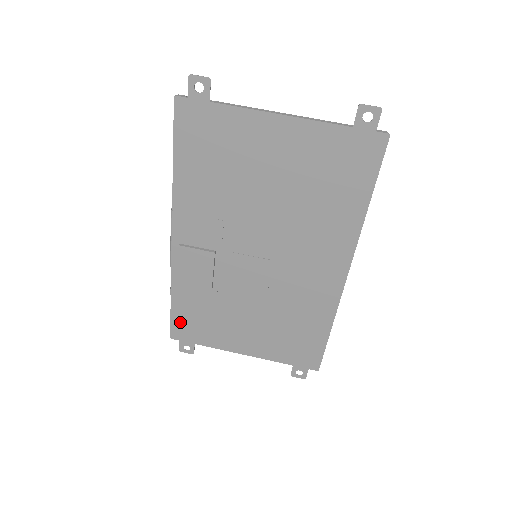
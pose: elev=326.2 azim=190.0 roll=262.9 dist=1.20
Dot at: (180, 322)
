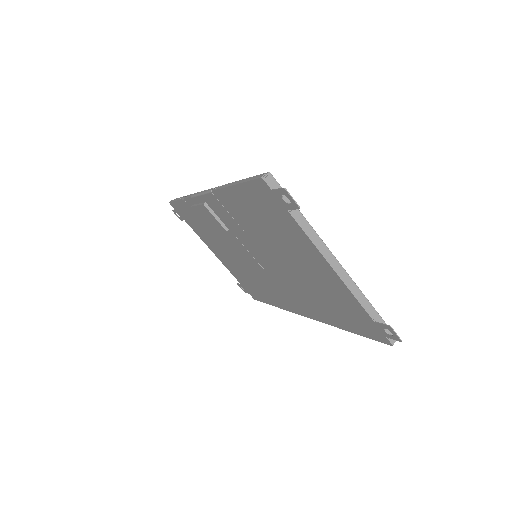
Dot at: (181, 208)
